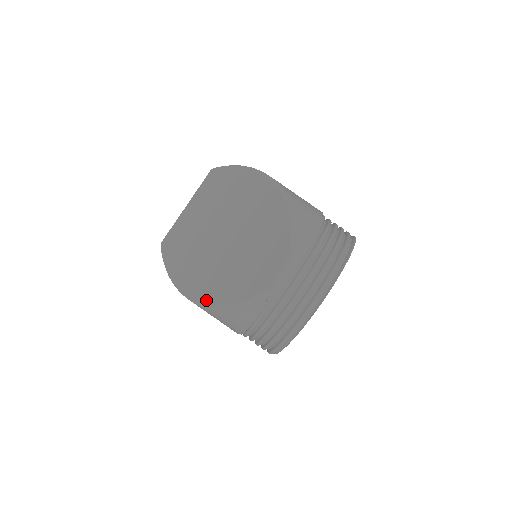
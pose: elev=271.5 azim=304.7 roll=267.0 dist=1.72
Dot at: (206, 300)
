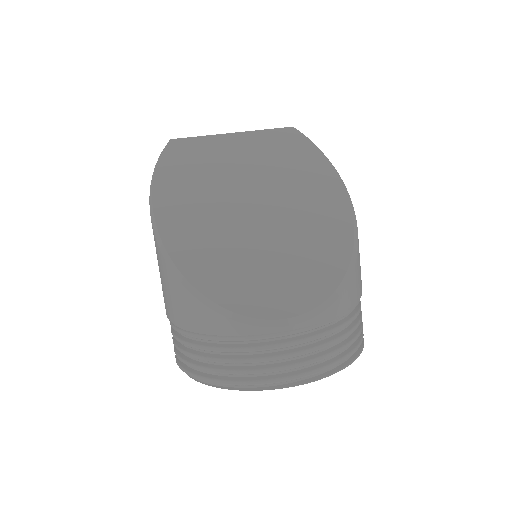
Dot at: (178, 259)
